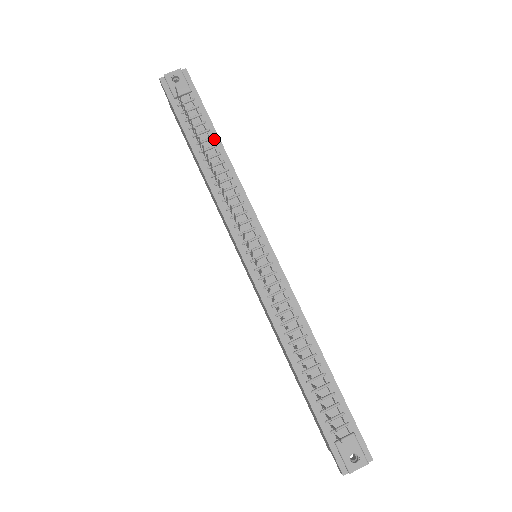
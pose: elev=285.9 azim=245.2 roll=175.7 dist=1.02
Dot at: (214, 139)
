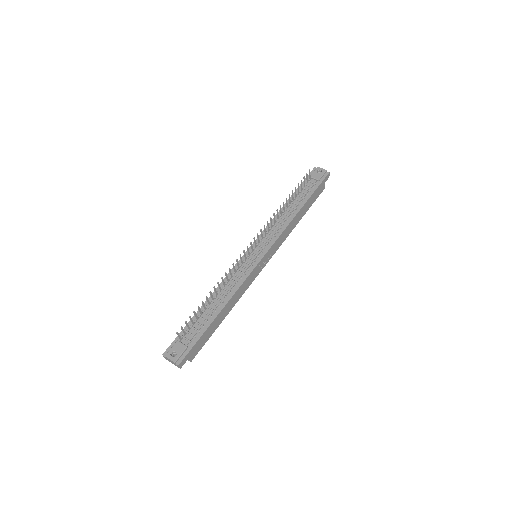
Dot at: (302, 203)
